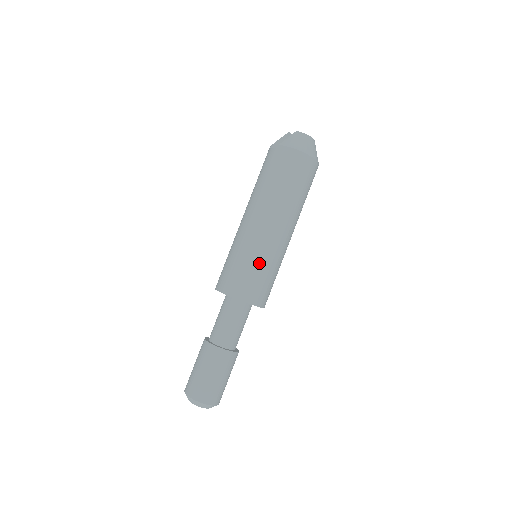
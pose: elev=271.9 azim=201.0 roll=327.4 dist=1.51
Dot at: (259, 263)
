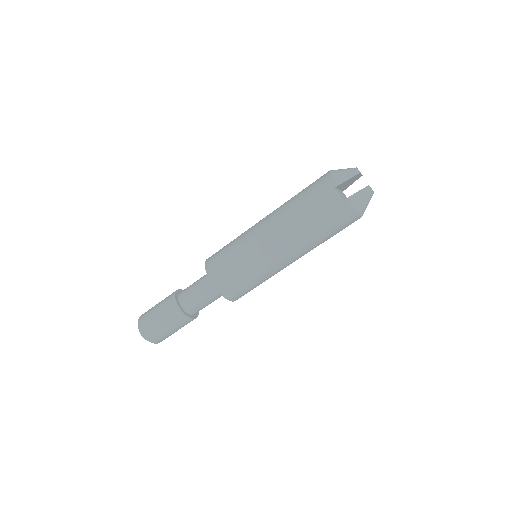
Dot at: (262, 281)
